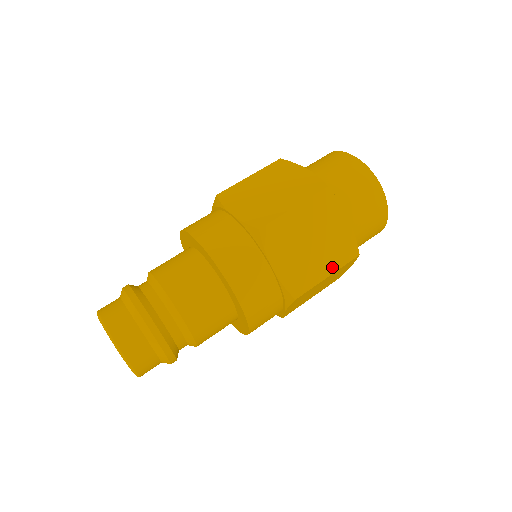
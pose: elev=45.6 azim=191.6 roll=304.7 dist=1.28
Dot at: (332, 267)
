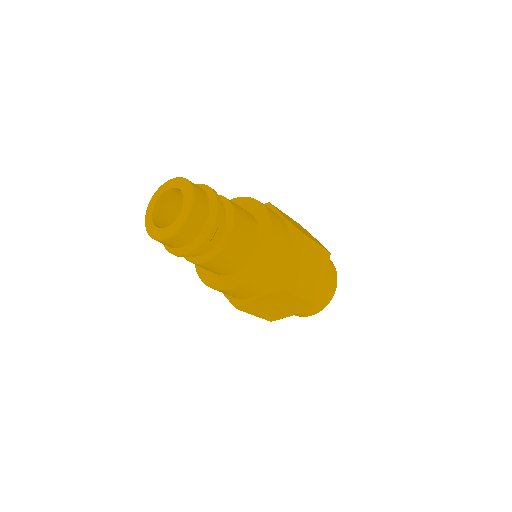
Dot at: (305, 295)
